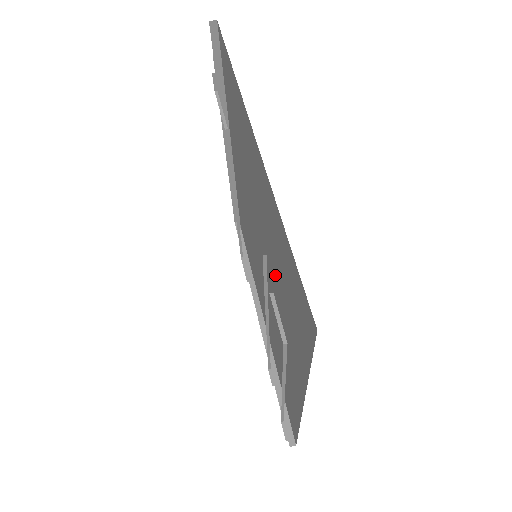
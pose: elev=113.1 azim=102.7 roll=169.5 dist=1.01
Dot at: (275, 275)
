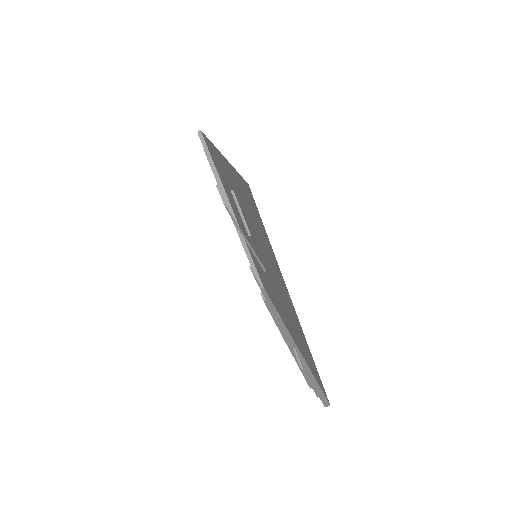
Dot at: (285, 310)
